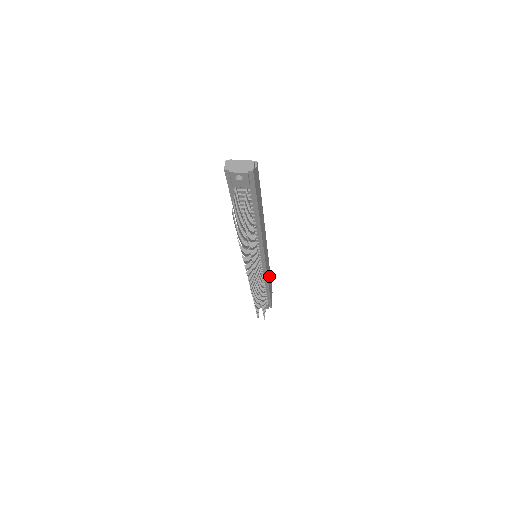
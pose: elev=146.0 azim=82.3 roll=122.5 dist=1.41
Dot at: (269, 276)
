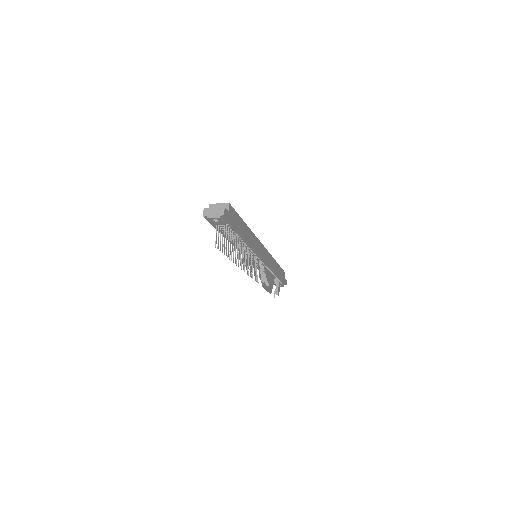
Dot at: (275, 265)
